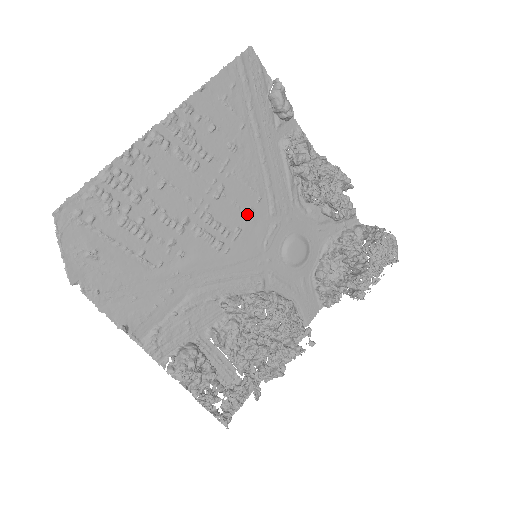
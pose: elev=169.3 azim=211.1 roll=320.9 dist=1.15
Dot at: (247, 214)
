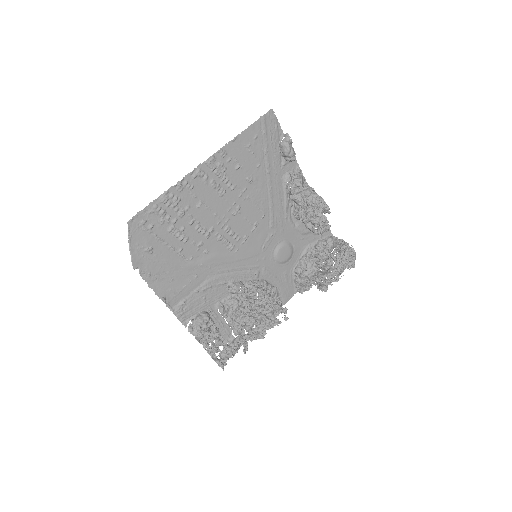
Dot at: (253, 226)
